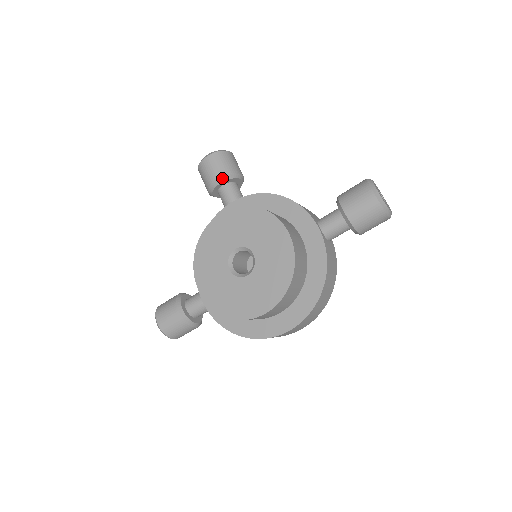
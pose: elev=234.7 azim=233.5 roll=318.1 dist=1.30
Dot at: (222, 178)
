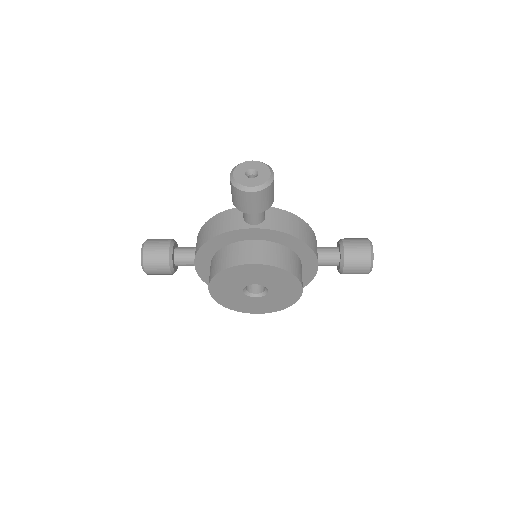
Dot at: occluded
